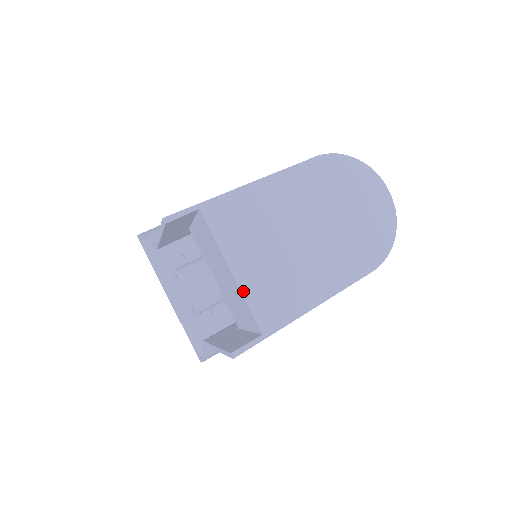
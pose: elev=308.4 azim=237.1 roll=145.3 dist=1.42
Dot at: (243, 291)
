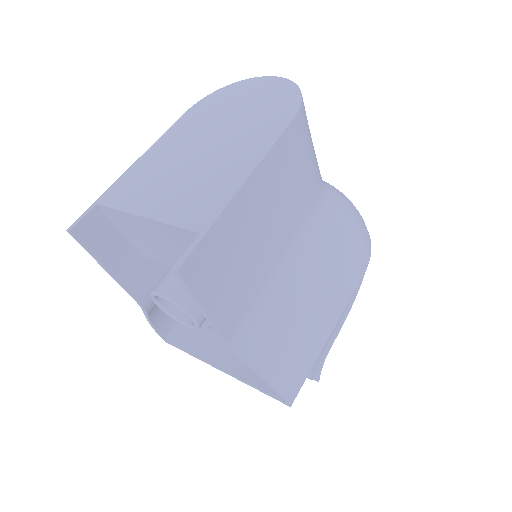
Dot at: (161, 220)
